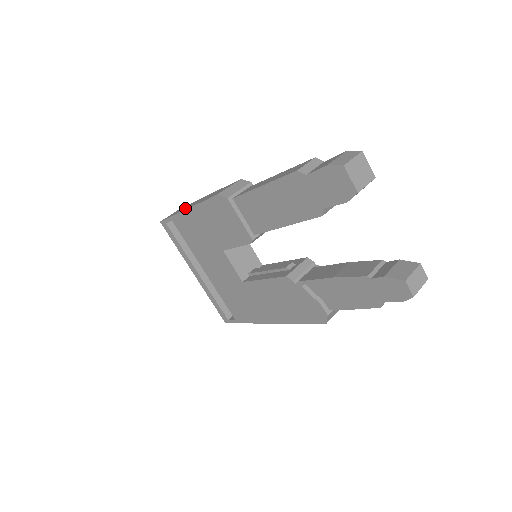
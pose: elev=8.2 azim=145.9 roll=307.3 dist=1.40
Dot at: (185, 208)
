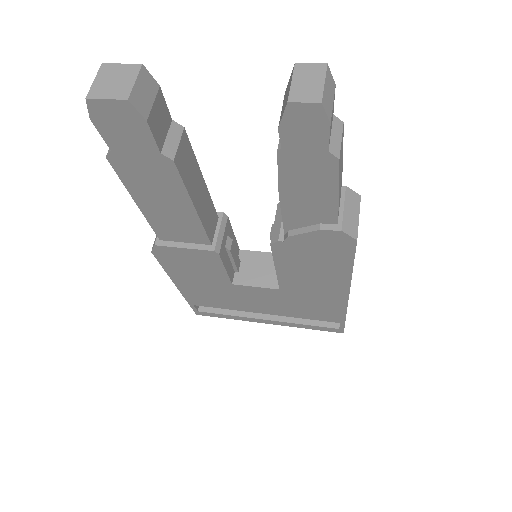
Dot at: occluded
